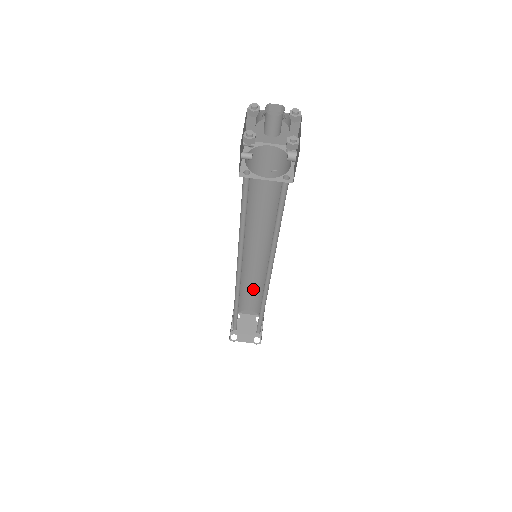
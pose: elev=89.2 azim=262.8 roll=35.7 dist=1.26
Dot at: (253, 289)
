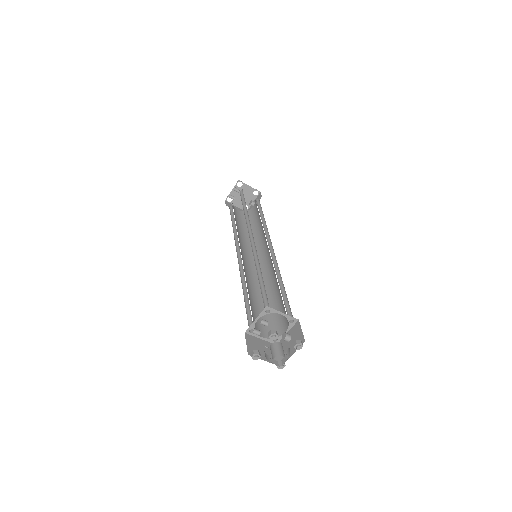
Dot at: occluded
